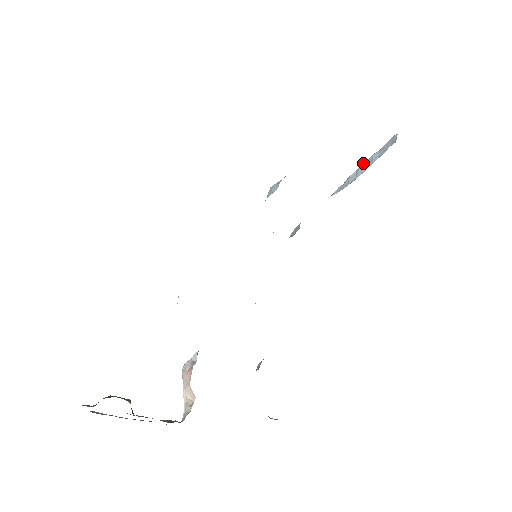
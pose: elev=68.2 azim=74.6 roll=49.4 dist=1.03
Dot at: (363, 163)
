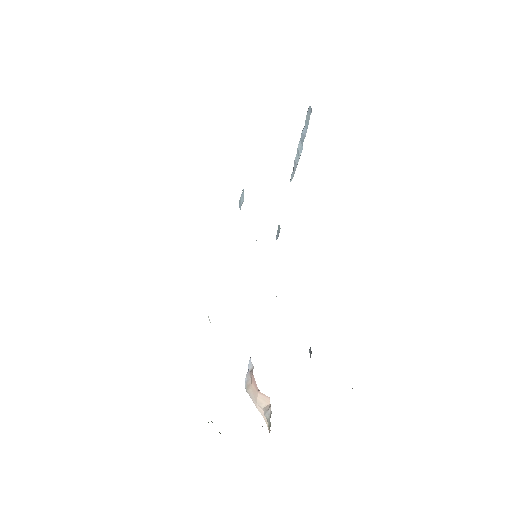
Dot at: occluded
